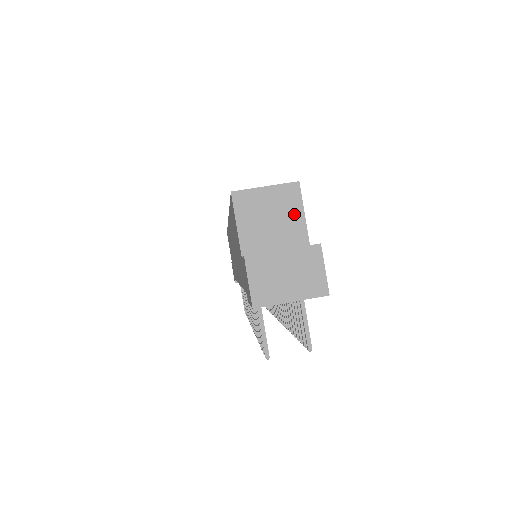
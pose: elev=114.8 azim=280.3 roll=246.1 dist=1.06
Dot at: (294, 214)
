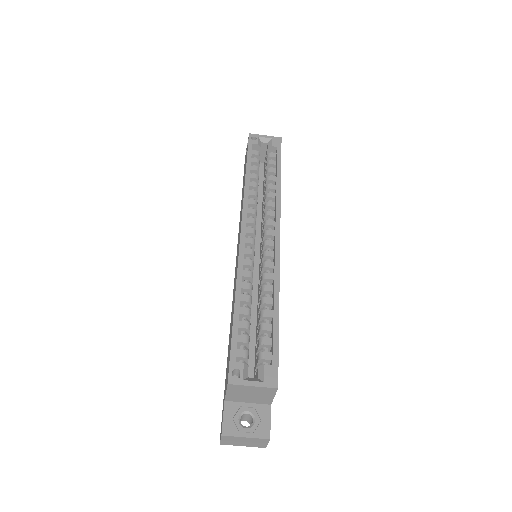
Dot at: (267, 396)
